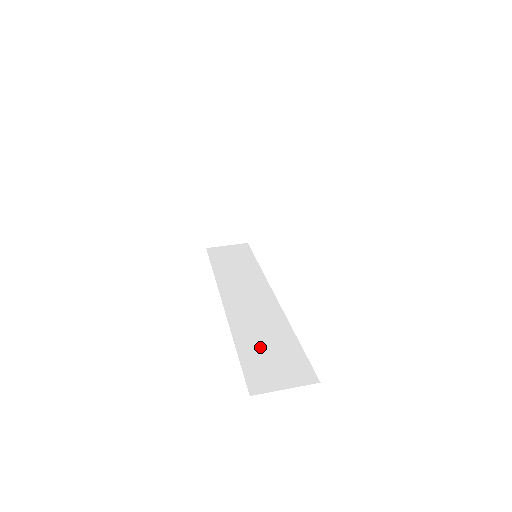
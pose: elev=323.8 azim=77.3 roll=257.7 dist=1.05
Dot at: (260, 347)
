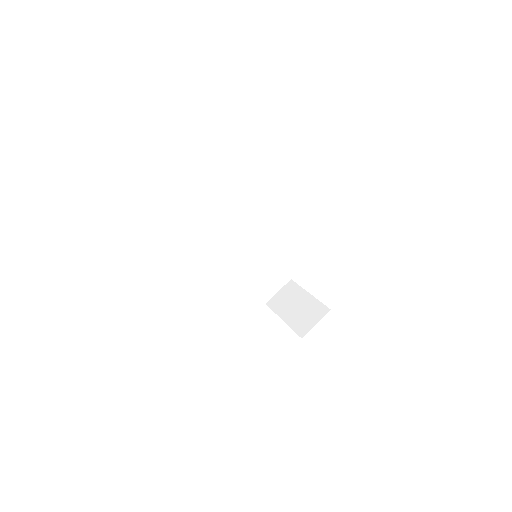
Dot at: (255, 273)
